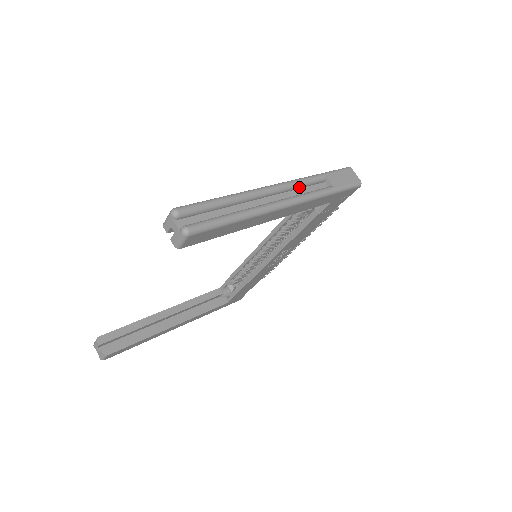
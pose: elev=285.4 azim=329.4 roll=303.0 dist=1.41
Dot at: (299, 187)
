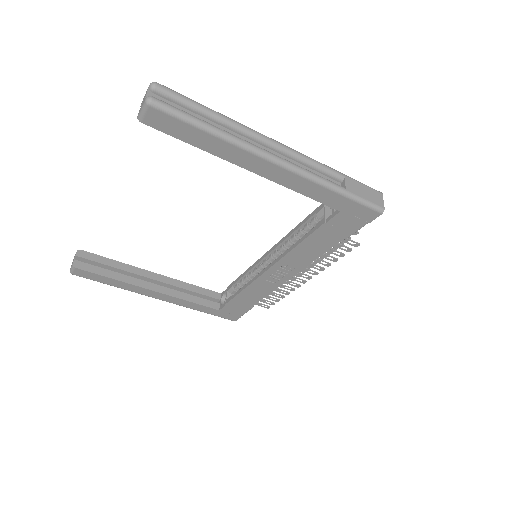
Dot at: (305, 164)
